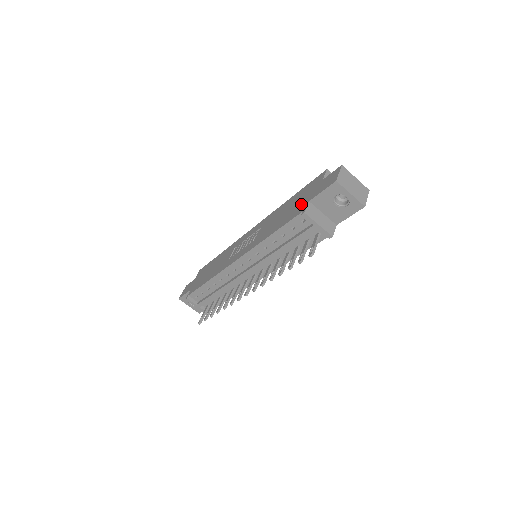
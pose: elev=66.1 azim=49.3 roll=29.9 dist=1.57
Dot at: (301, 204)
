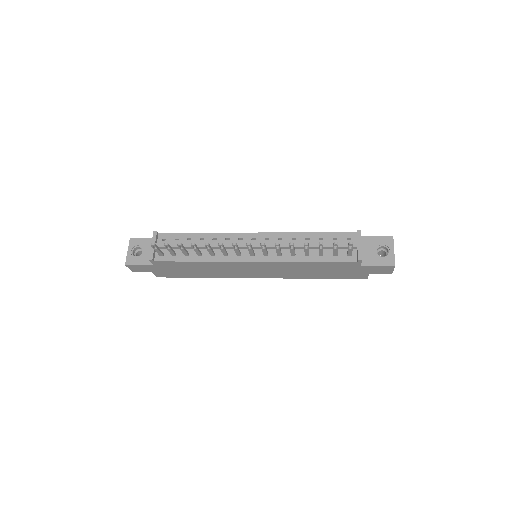
Dot at: occluded
